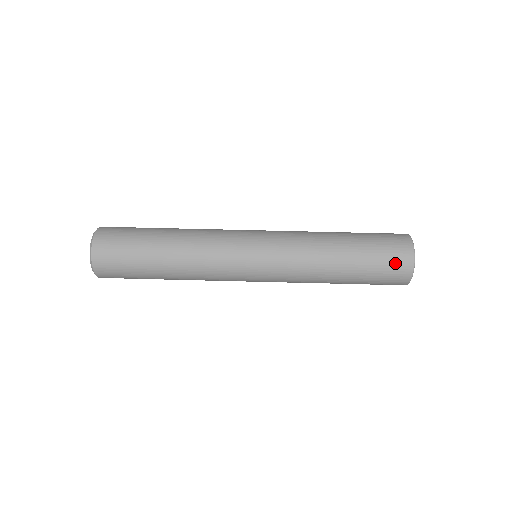
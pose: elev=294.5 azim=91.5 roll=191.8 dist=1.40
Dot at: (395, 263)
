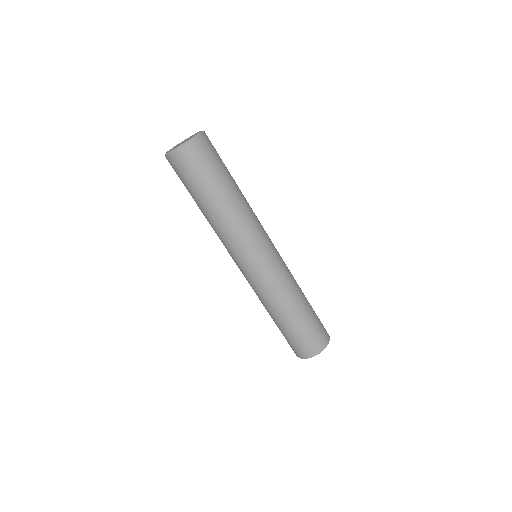
Dot at: occluded
